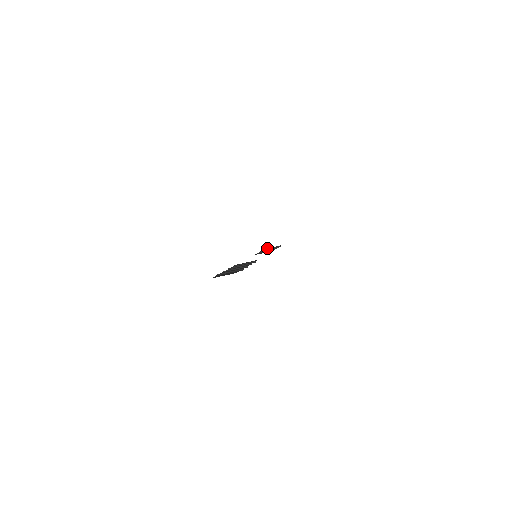
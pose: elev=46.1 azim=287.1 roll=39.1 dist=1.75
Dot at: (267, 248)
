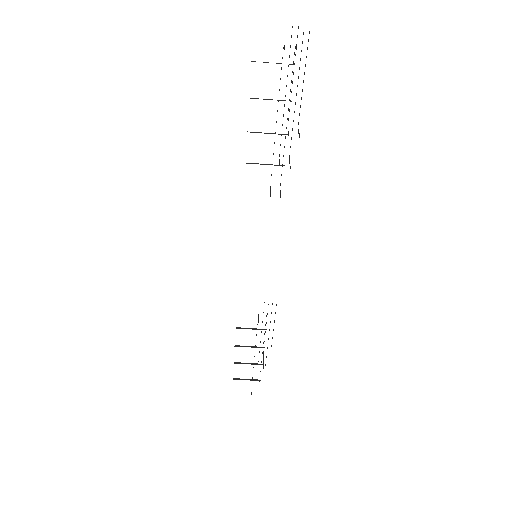
Dot at: (237, 378)
